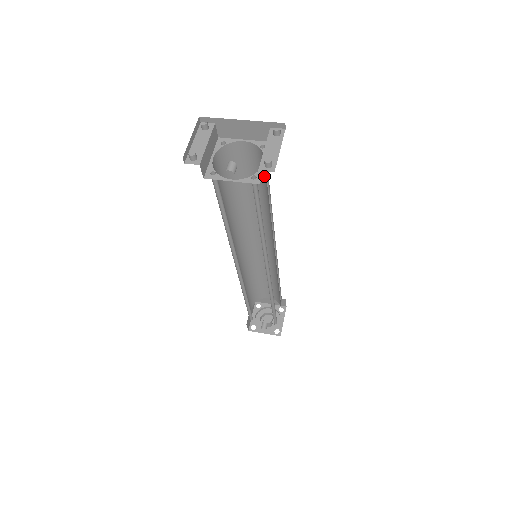
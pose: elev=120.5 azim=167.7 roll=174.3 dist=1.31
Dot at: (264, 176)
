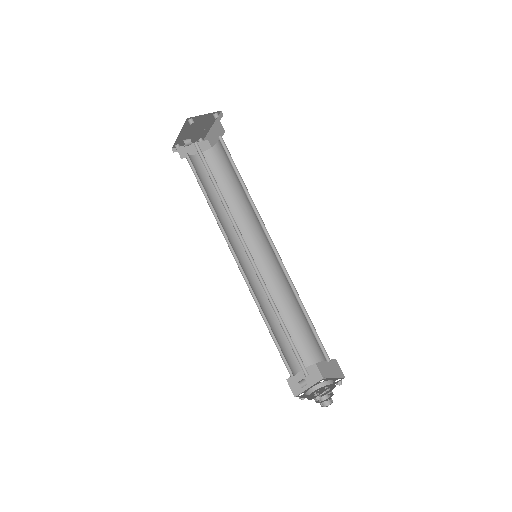
Dot at: occluded
